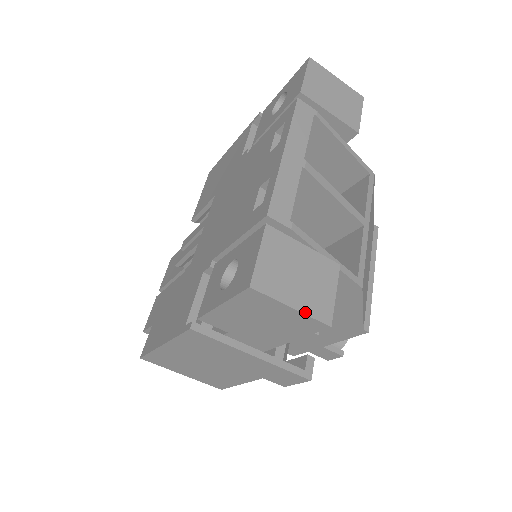
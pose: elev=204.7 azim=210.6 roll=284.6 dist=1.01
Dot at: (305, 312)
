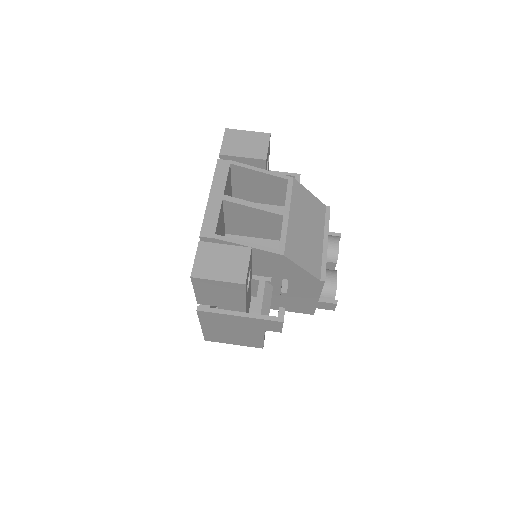
Dot at: (227, 281)
